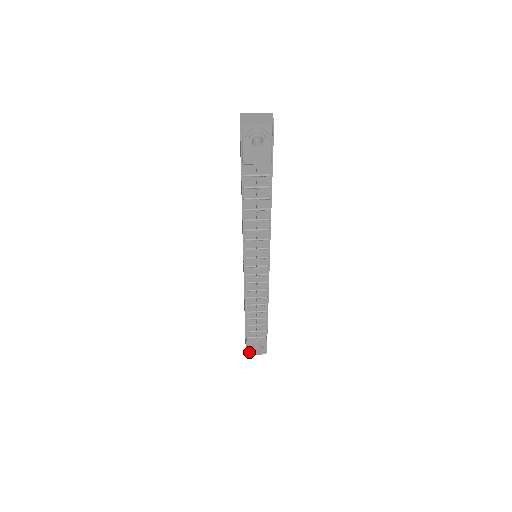
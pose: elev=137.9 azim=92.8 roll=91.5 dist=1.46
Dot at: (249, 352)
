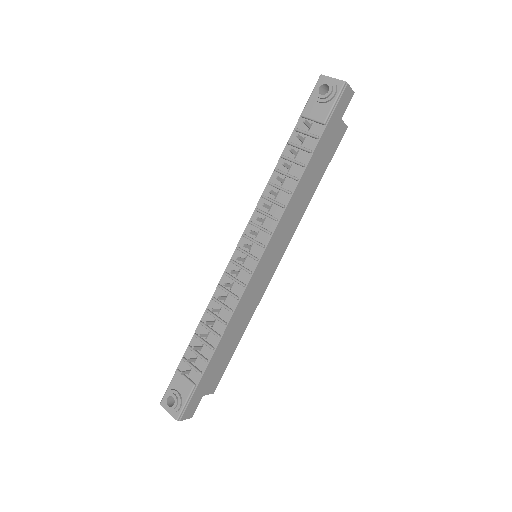
Dot at: (164, 397)
